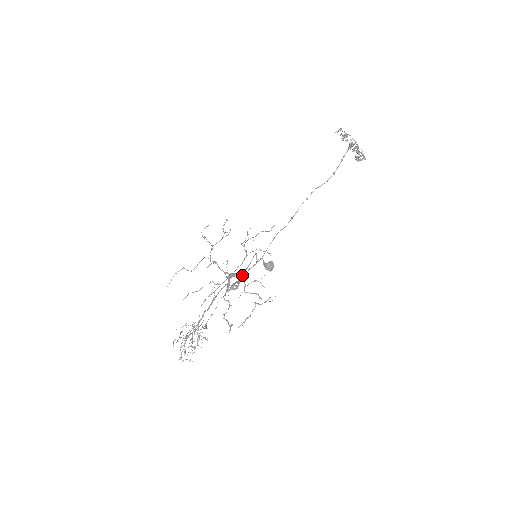
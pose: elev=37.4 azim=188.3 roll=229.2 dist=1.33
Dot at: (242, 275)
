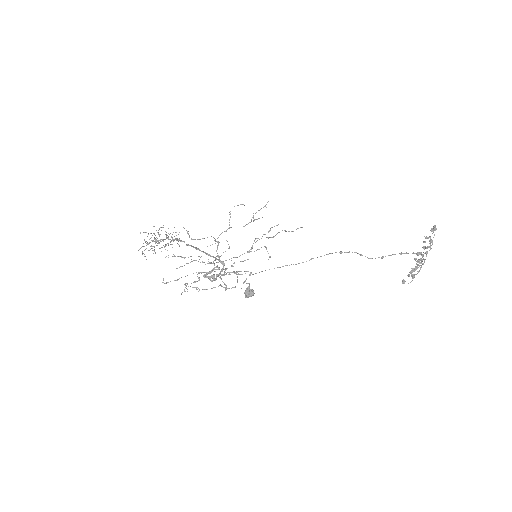
Dot at: occluded
